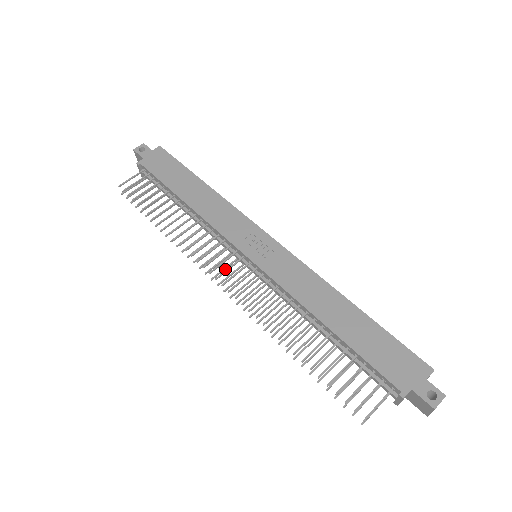
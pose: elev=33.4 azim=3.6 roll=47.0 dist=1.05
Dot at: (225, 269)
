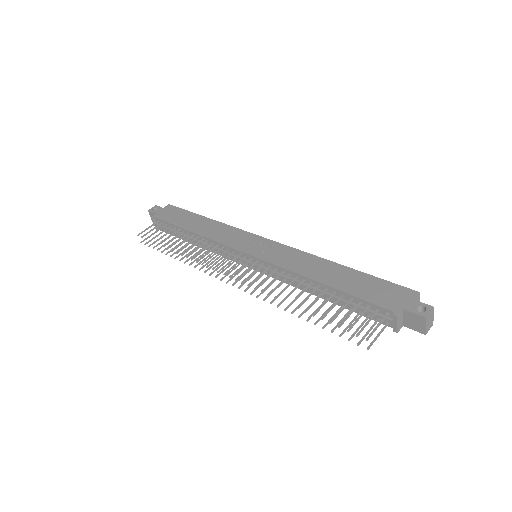
Dot at: occluded
